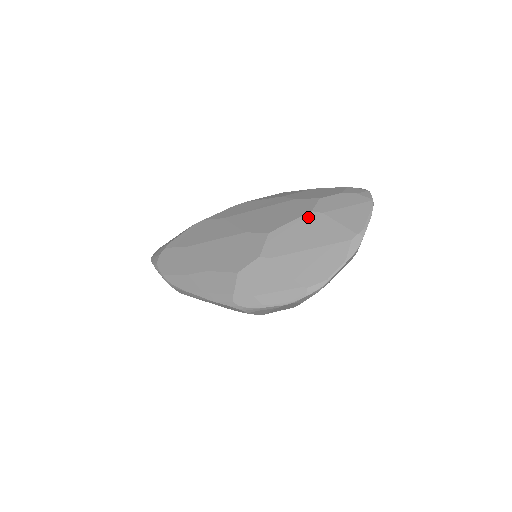
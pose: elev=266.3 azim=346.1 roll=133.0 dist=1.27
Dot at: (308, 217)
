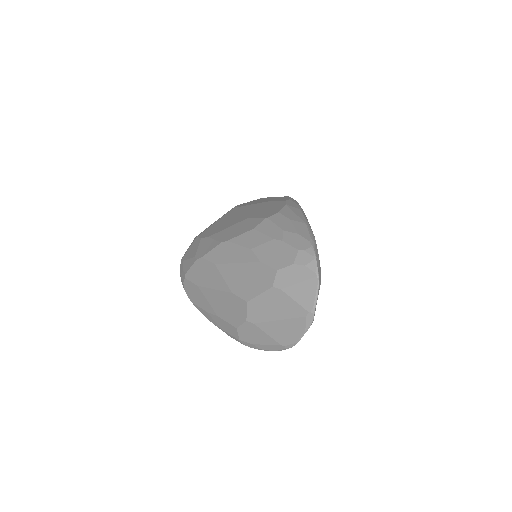
Dot at: (271, 292)
